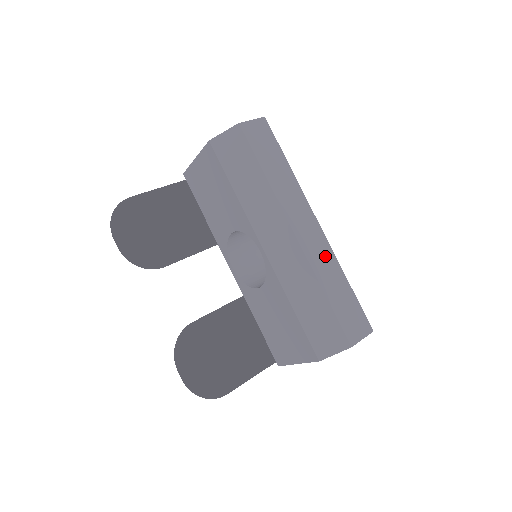
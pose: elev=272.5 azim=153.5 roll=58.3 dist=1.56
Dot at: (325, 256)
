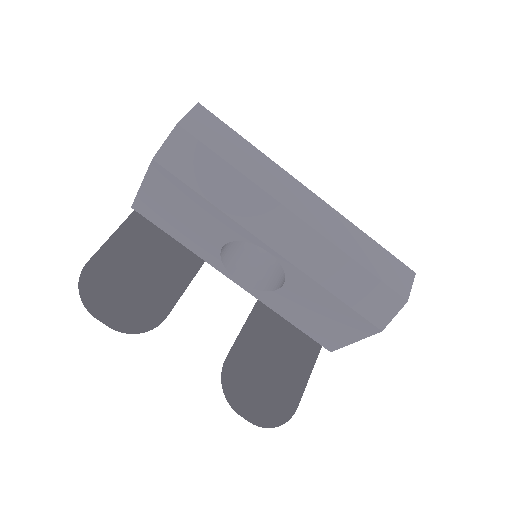
Dot at: (336, 223)
